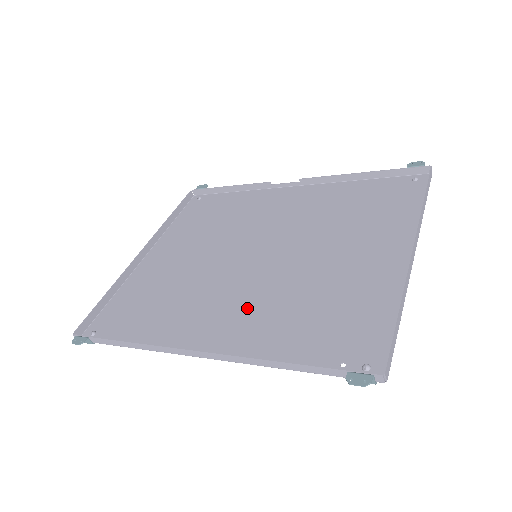
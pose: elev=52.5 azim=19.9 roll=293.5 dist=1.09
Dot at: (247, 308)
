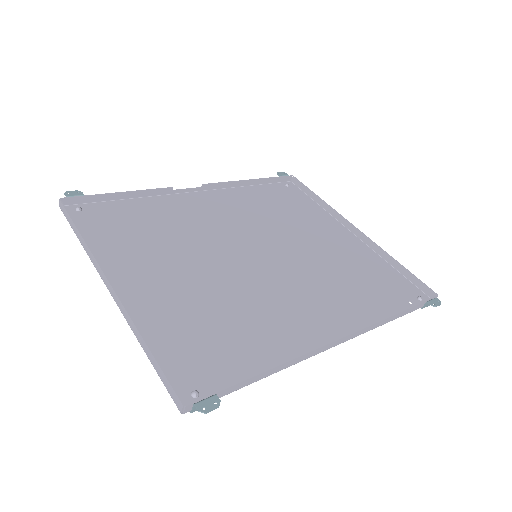
Dot at: (314, 296)
